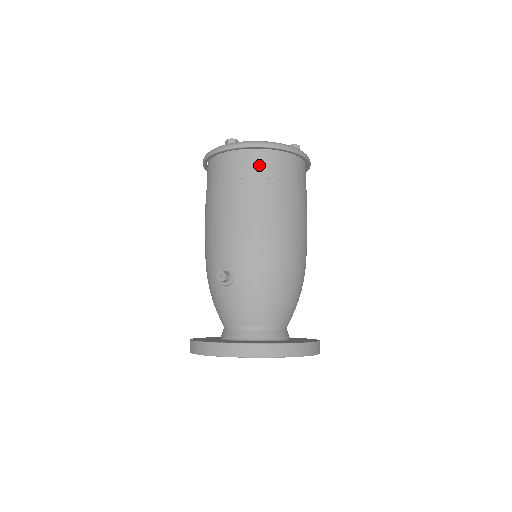
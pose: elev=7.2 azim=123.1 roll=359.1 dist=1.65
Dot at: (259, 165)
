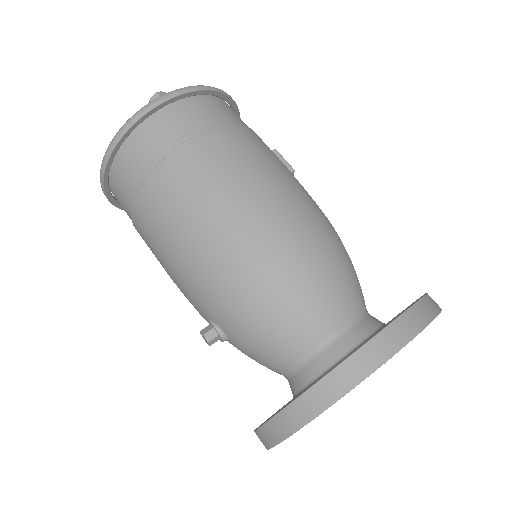
Dot at: (128, 177)
